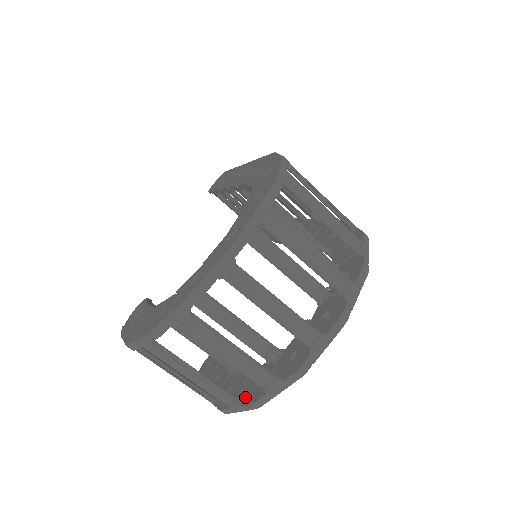
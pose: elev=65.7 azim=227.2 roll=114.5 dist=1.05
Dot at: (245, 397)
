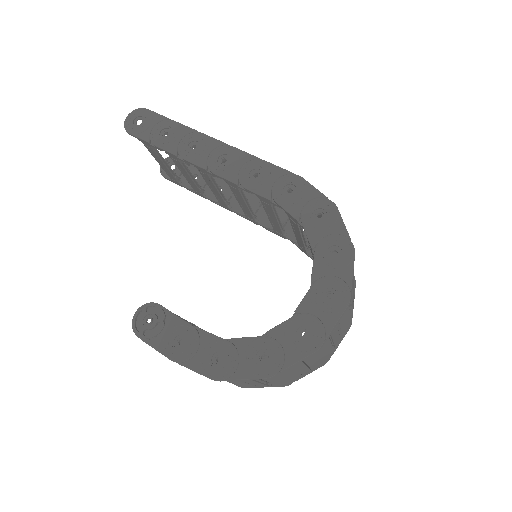
Dot at: (273, 379)
